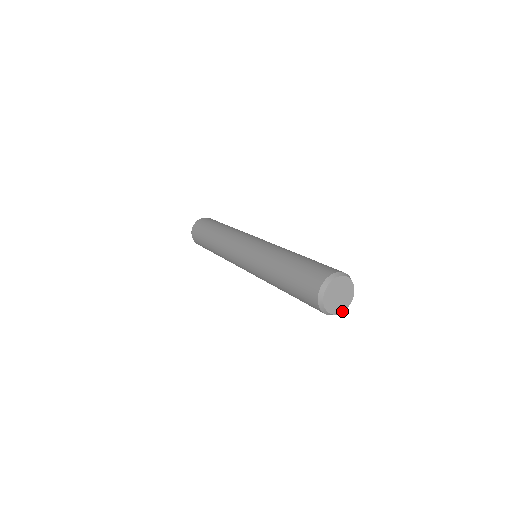
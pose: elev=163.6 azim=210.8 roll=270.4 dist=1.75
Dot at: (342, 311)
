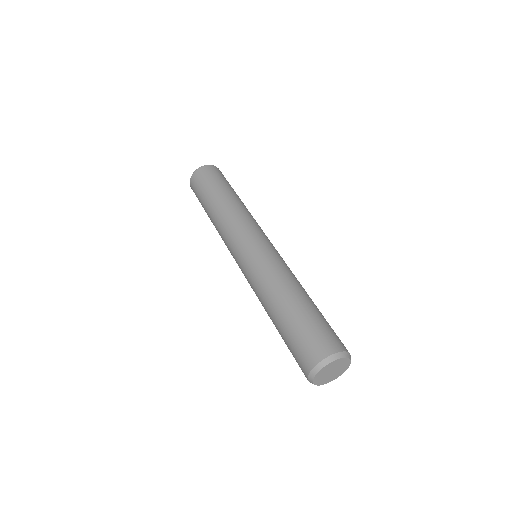
Dot at: (326, 383)
